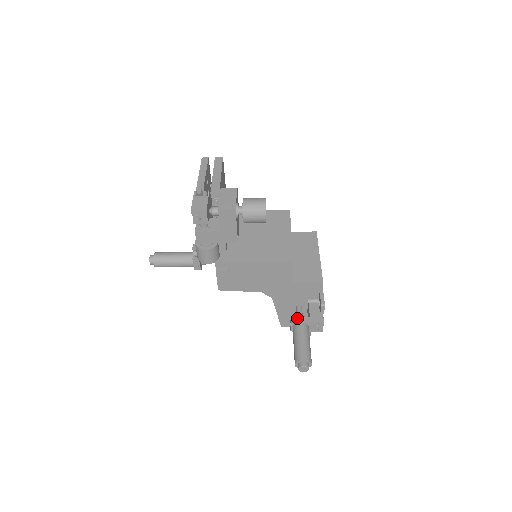
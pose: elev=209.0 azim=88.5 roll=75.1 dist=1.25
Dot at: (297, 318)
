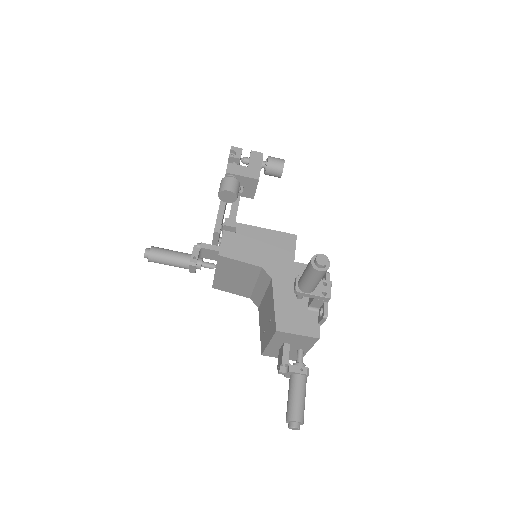
Dot at: occluded
